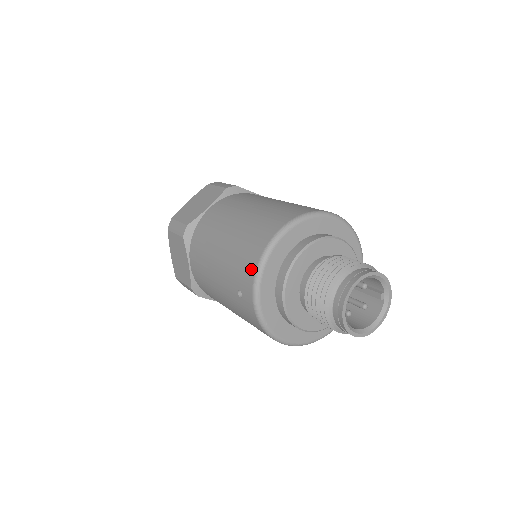
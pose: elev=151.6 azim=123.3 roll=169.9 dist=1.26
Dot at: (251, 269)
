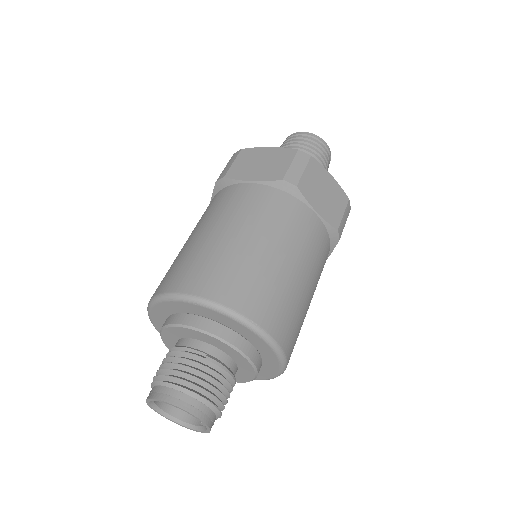
Dot at: (158, 289)
